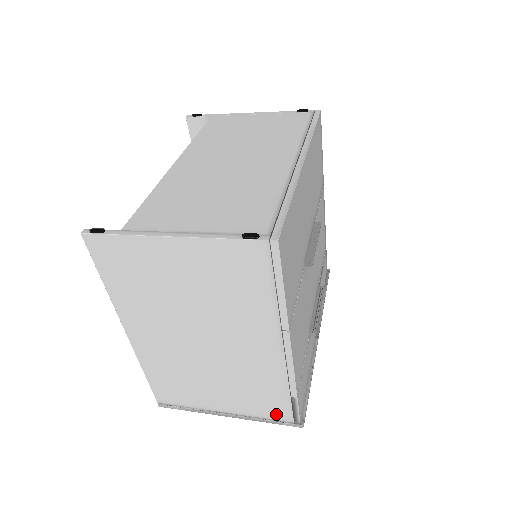
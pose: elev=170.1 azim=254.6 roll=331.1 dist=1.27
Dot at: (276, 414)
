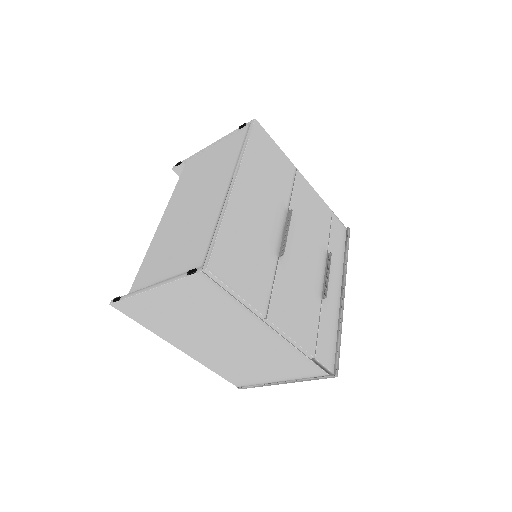
Dot at: (312, 373)
